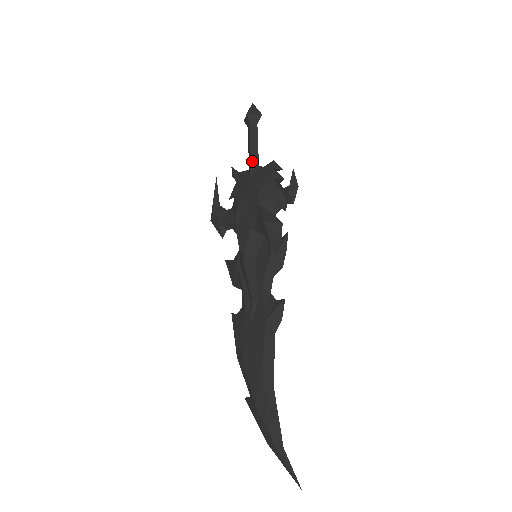
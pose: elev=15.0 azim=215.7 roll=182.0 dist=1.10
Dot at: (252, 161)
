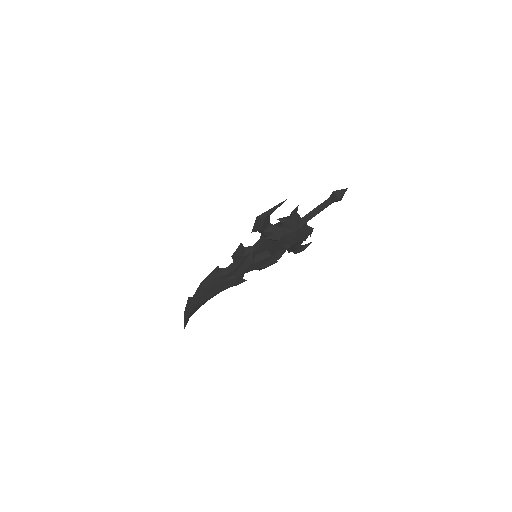
Dot at: occluded
